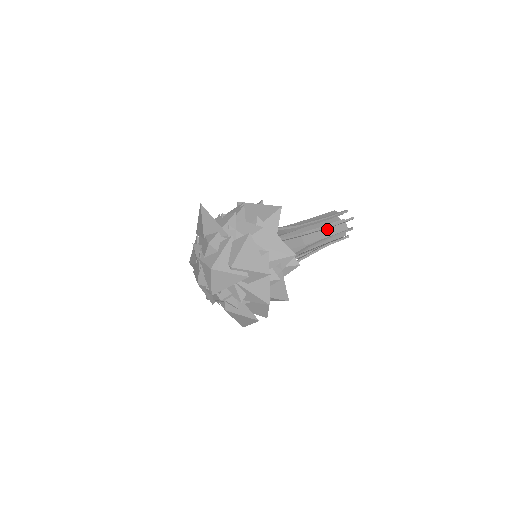
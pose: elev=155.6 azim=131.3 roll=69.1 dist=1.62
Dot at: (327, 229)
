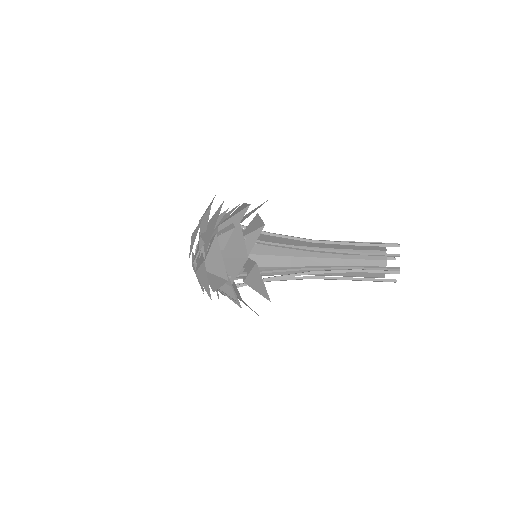
Dot at: (352, 246)
